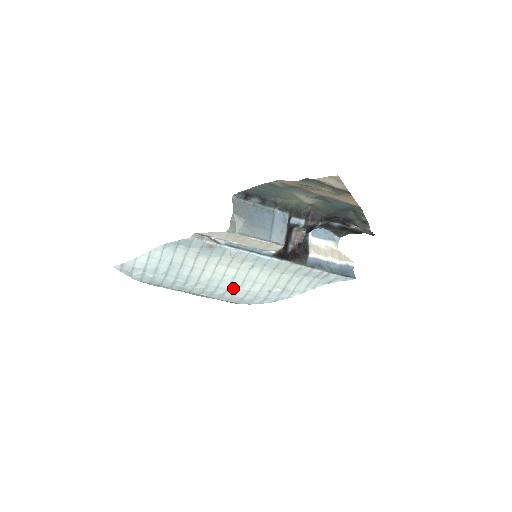
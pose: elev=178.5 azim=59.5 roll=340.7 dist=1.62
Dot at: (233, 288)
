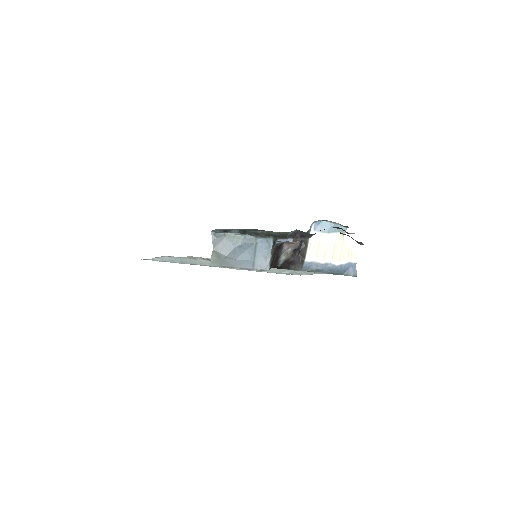
Dot at: occluded
